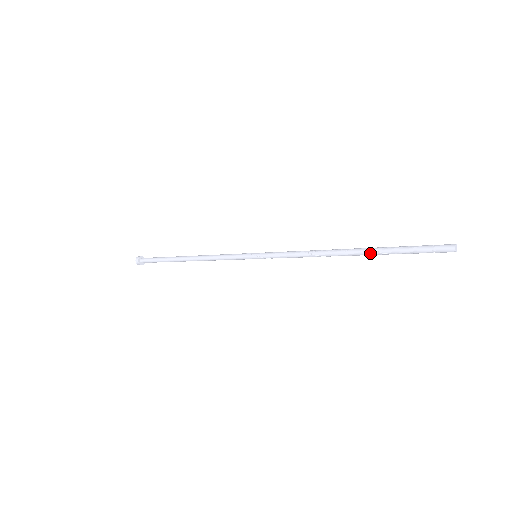
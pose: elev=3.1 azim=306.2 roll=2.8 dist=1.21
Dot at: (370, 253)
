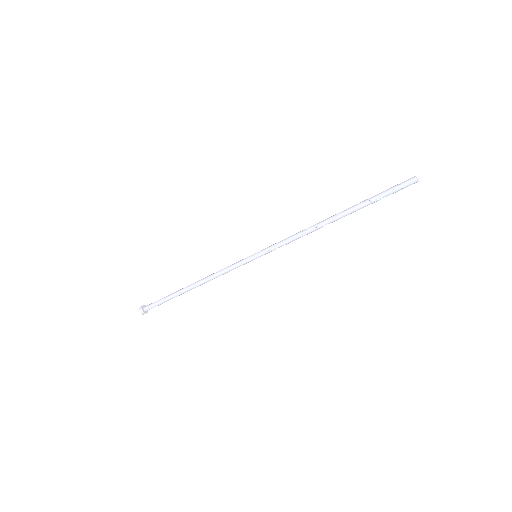
Dot at: (352, 207)
